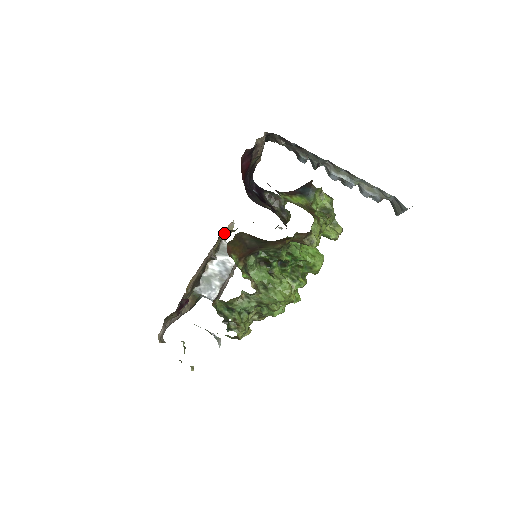
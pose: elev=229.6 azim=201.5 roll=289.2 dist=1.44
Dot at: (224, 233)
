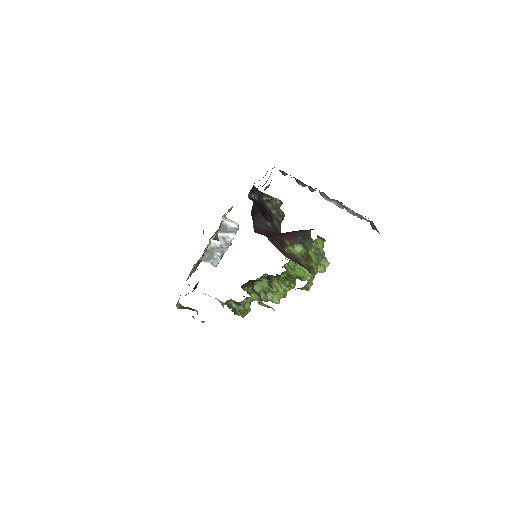
Dot at: (225, 218)
